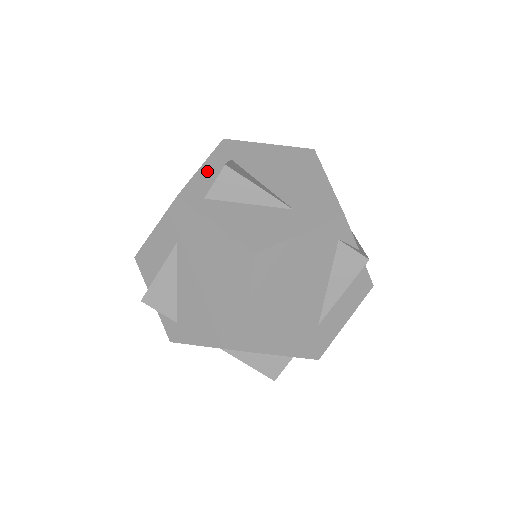
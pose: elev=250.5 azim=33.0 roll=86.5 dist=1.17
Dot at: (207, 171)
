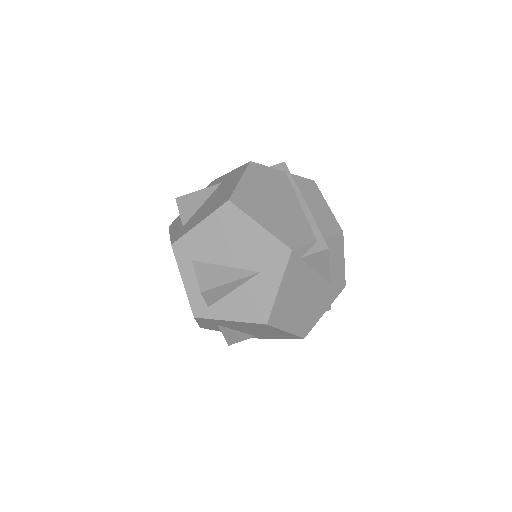
Dot at: (189, 284)
